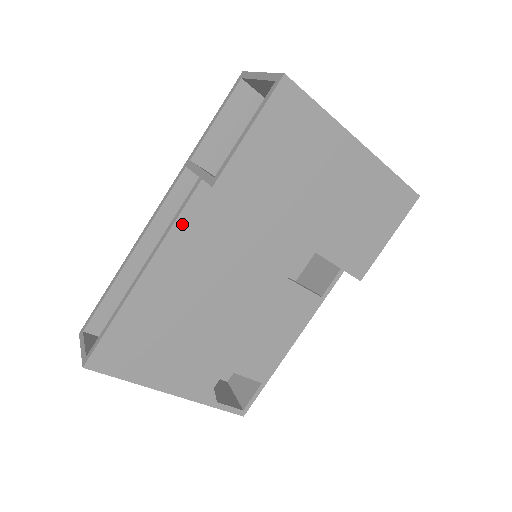
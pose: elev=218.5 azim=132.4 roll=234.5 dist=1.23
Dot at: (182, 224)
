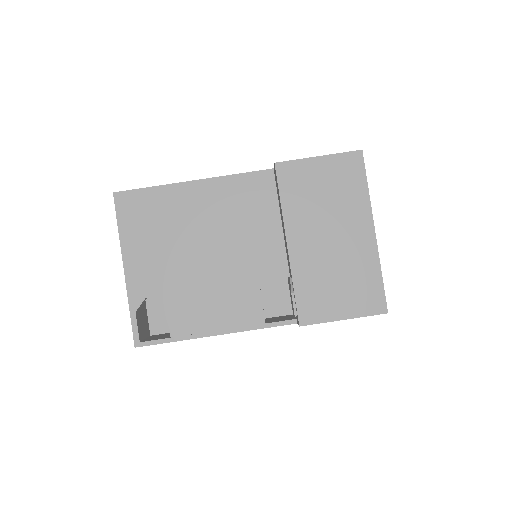
Dot at: (241, 179)
